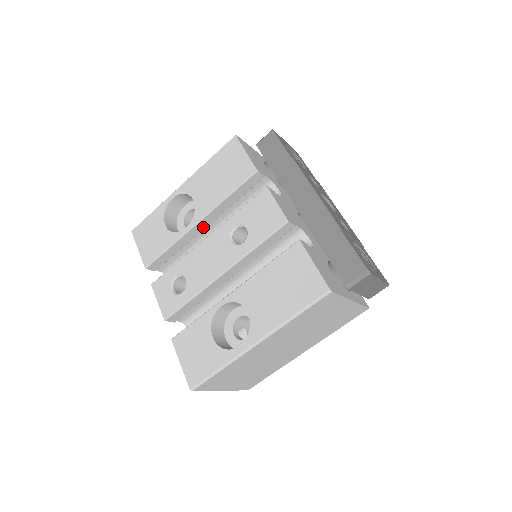
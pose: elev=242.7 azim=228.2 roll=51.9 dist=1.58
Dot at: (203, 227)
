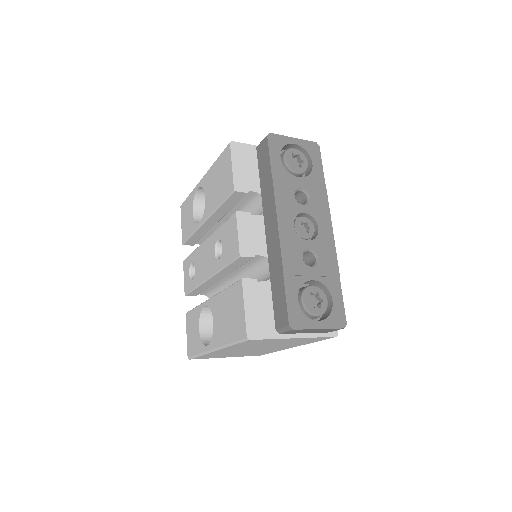
Dot at: (213, 223)
